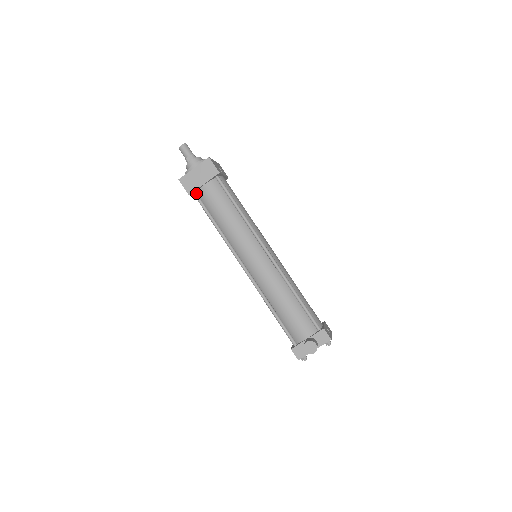
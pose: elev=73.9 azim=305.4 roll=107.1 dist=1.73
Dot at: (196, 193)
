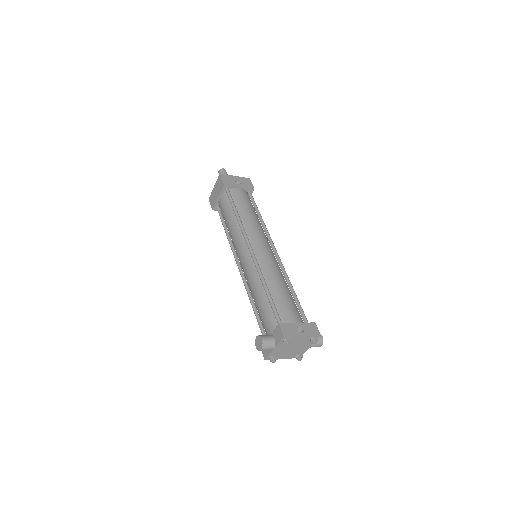
Dot at: (218, 207)
